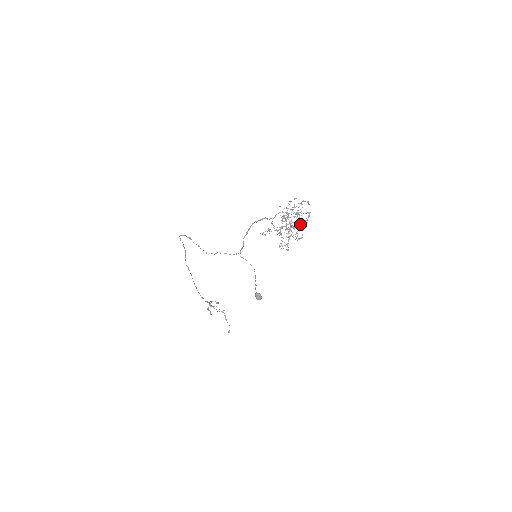
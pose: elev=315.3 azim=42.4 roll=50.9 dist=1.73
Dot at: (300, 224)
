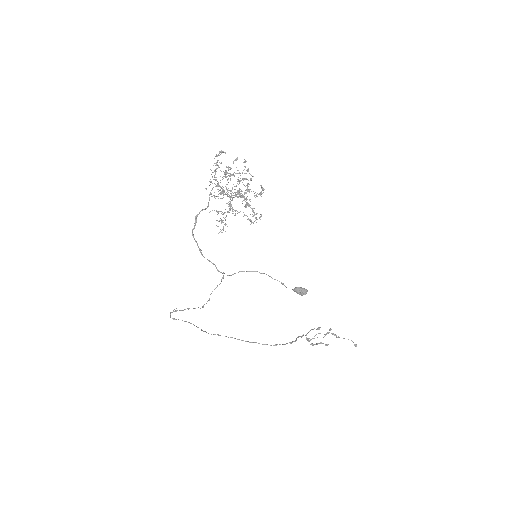
Dot at: (241, 180)
